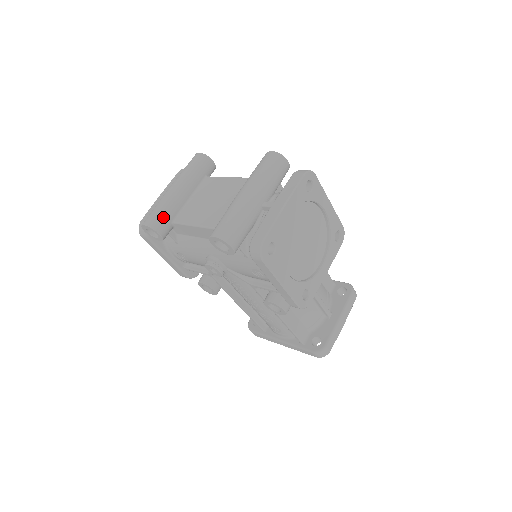
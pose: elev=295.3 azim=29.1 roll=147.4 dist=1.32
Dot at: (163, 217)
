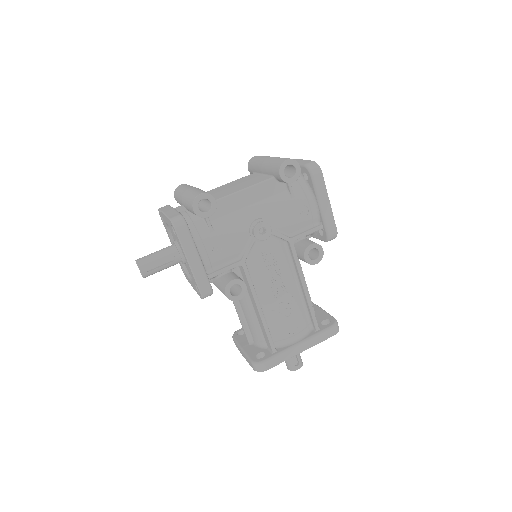
Dot at: occluded
